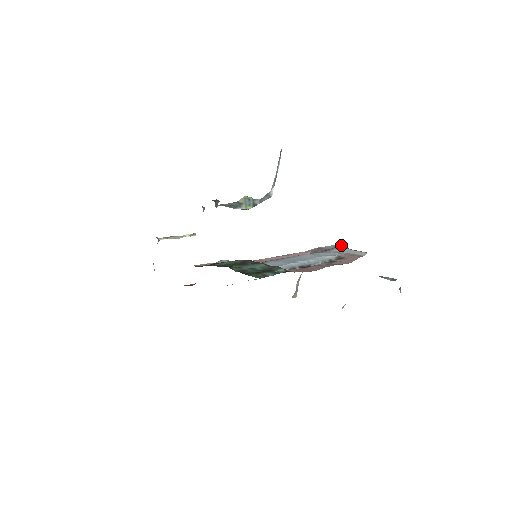
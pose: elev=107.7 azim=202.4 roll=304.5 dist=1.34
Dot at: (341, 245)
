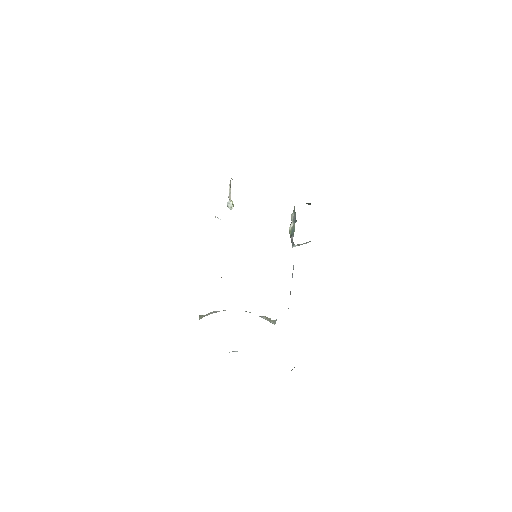
Dot at: occluded
